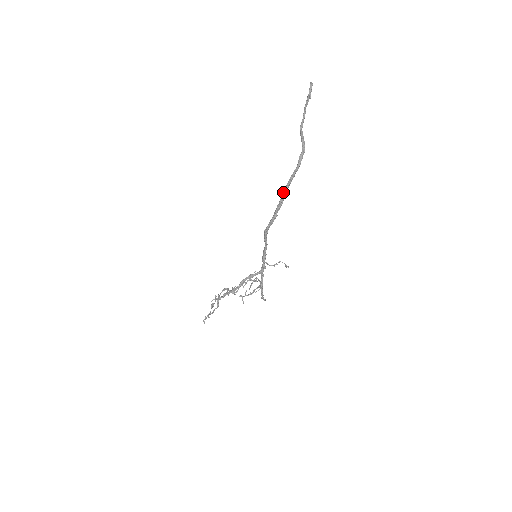
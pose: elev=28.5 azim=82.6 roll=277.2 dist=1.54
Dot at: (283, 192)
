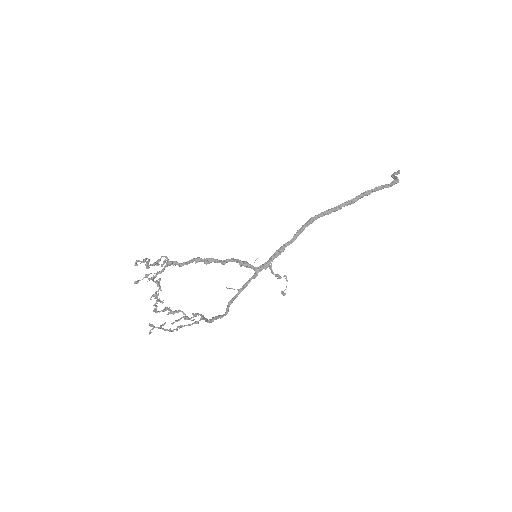
Dot at: (362, 193)
